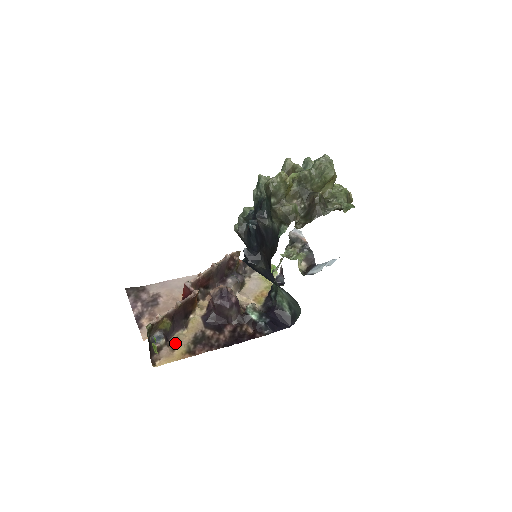
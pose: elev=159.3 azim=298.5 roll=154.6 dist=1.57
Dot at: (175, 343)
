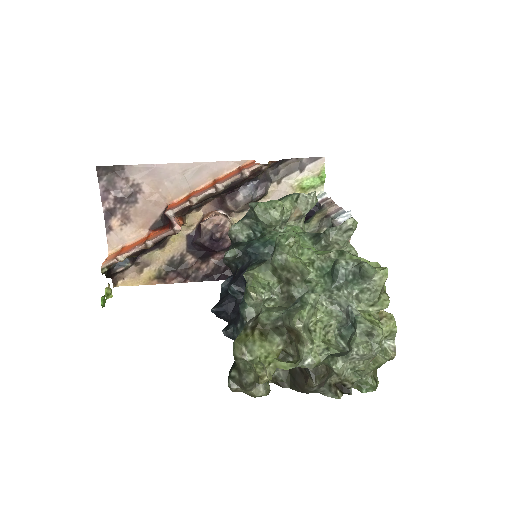
Dot at: (145, 263)
